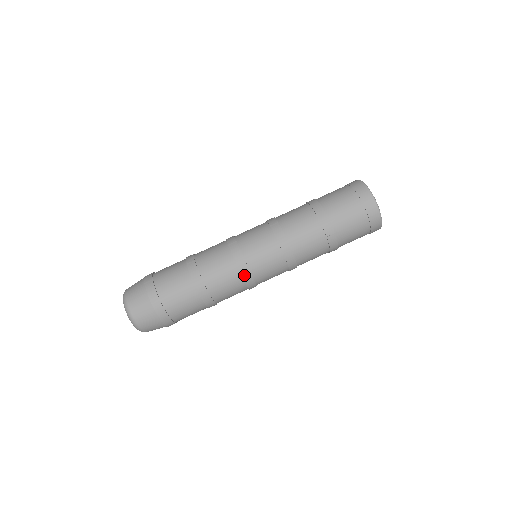
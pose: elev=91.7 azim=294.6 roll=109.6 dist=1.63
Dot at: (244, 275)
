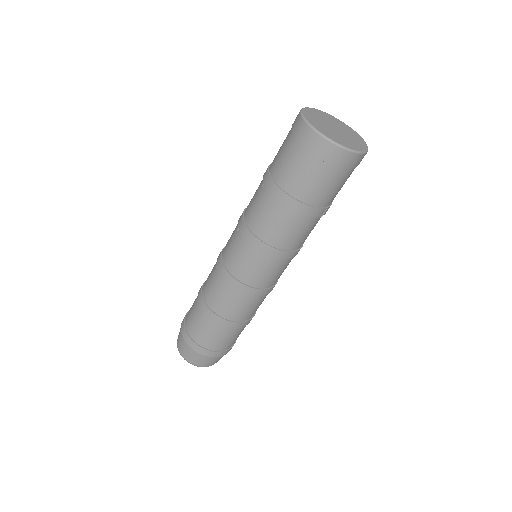
Dot at: (268, 293)
